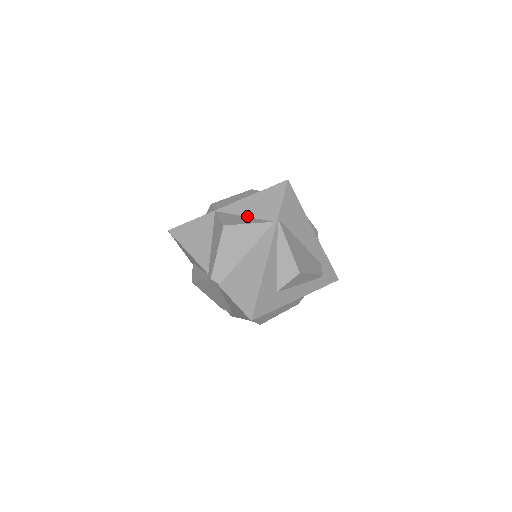
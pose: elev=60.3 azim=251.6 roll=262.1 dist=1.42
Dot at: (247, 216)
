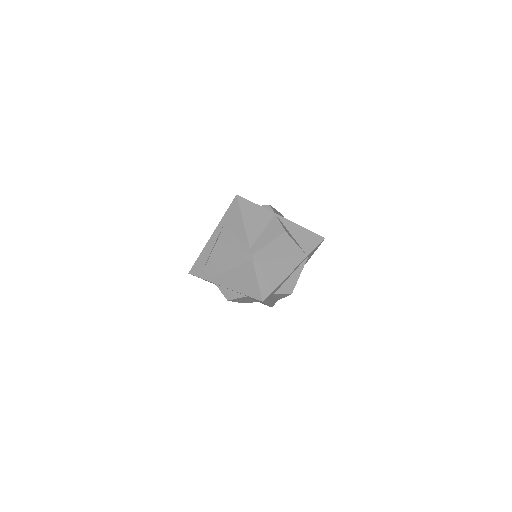
Dot at: (293, 236)
